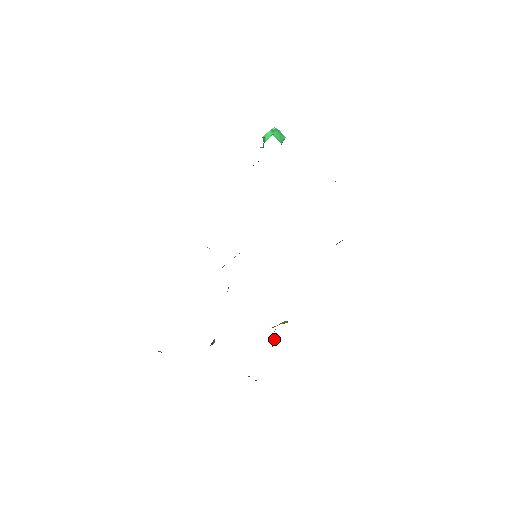
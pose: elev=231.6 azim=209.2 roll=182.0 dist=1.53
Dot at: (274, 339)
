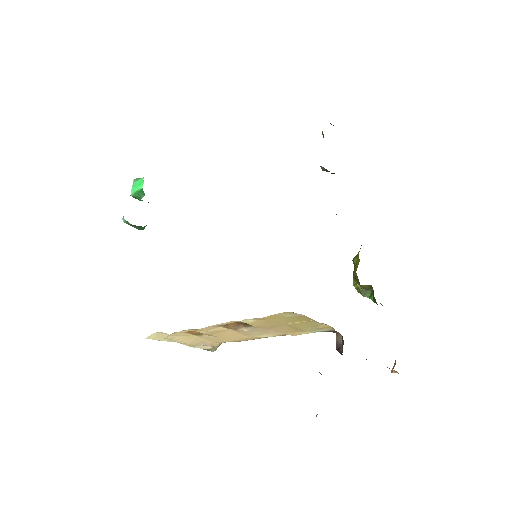
Dot at: (364, 290)
